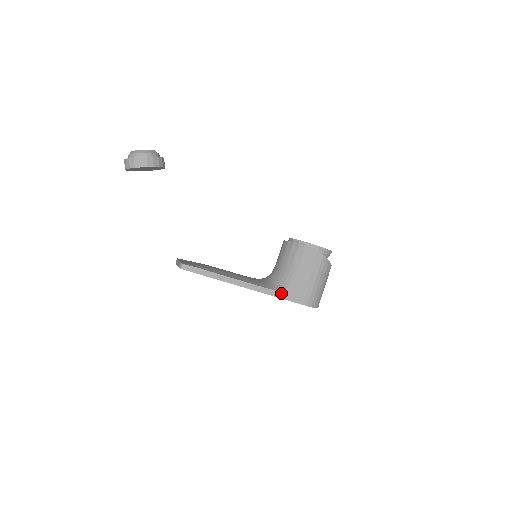
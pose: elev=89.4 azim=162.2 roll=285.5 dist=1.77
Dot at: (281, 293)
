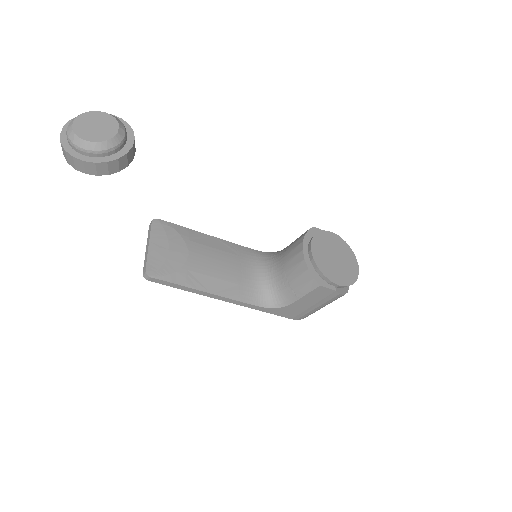
Dot at: (269, 310)
